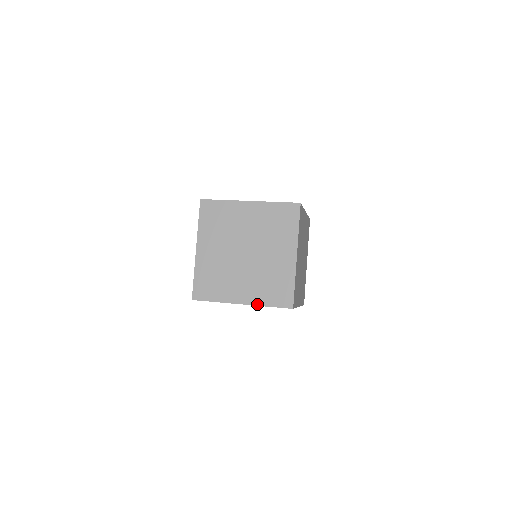
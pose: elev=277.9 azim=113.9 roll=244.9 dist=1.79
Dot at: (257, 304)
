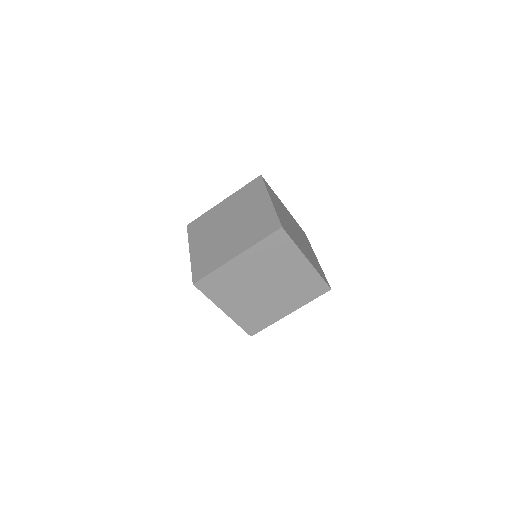
Dot at: occluded
